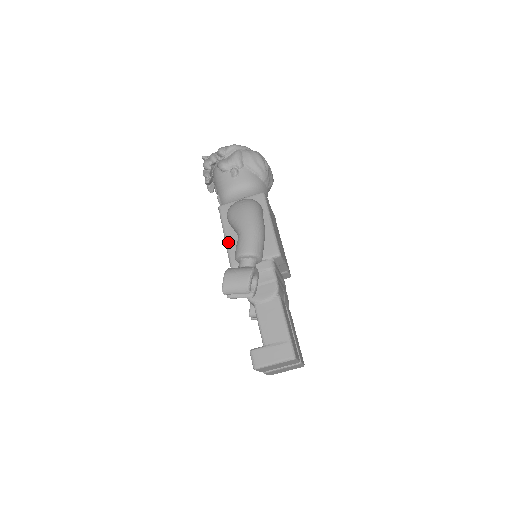
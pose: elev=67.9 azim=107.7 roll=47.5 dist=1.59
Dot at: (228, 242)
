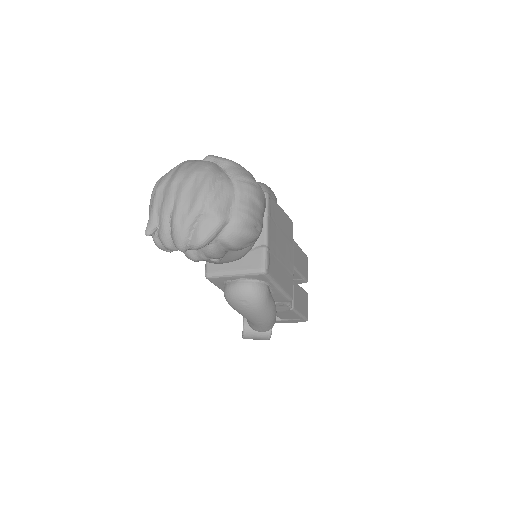
Dot at: occluded
